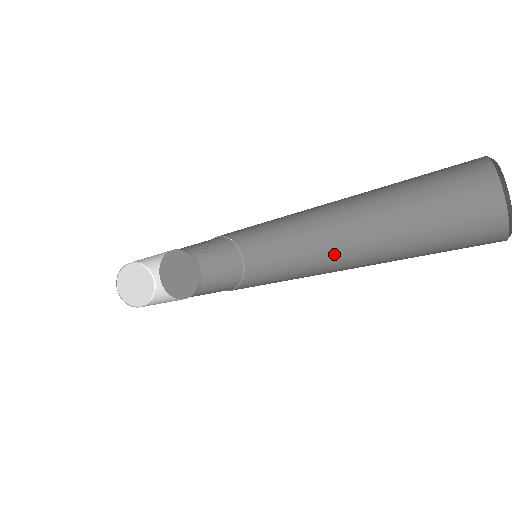
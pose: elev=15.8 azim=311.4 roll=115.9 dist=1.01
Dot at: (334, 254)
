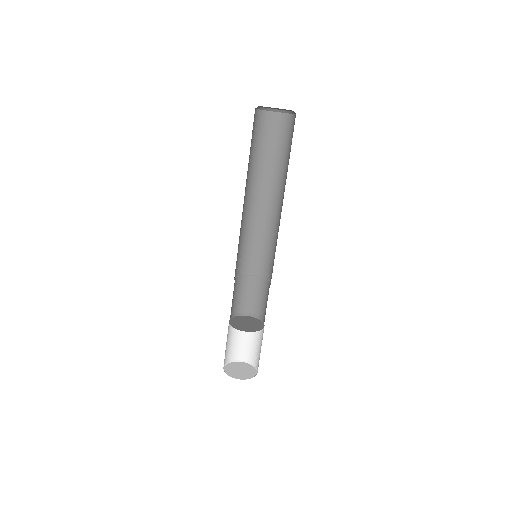
Dot at: occluded
